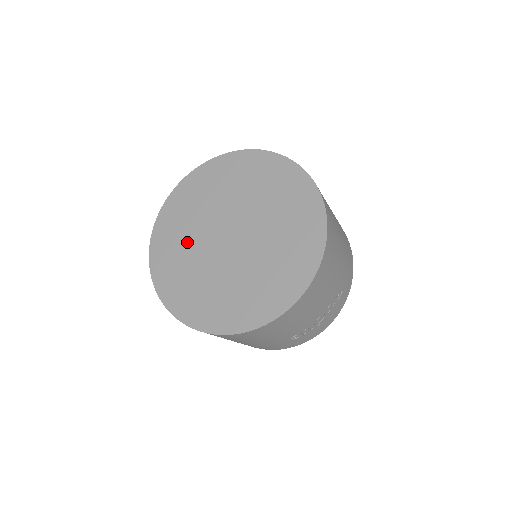
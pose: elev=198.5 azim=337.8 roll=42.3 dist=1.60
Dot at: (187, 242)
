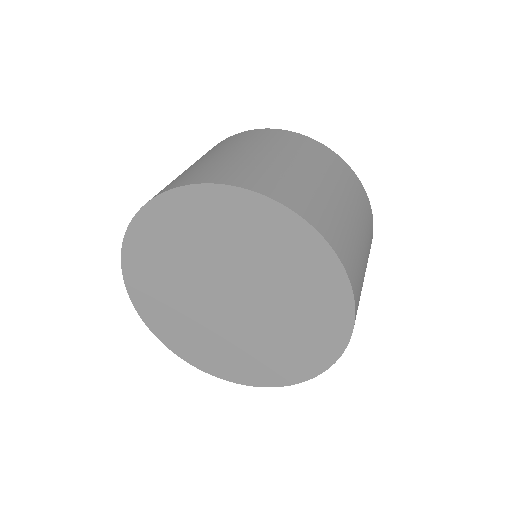
Dot at: (175, 297)
